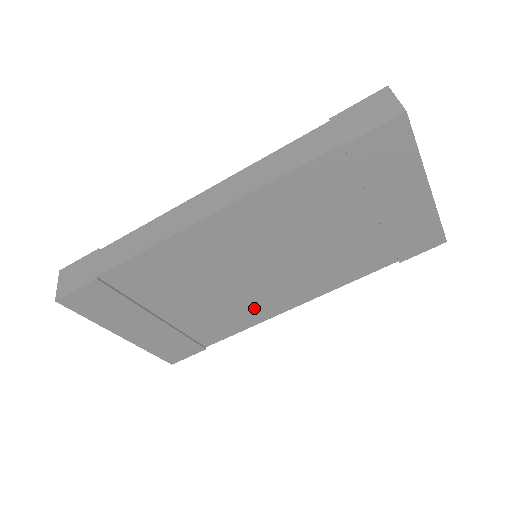
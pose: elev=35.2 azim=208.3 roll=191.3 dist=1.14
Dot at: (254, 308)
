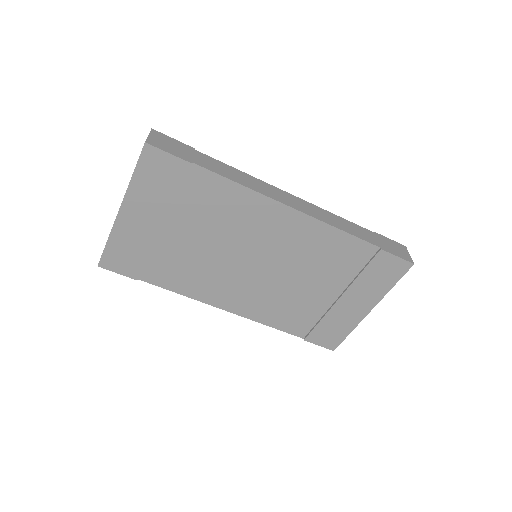
Dot at: (209, 285)
